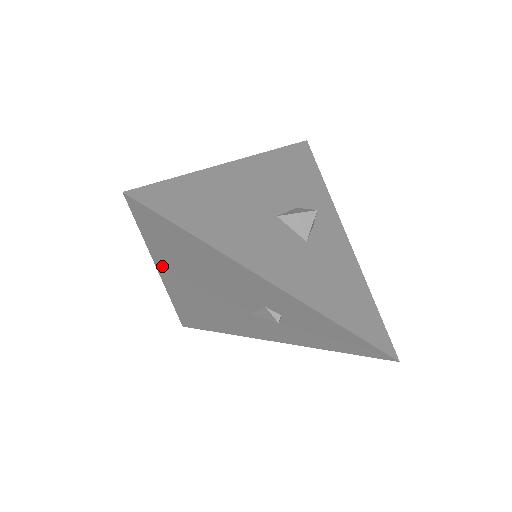
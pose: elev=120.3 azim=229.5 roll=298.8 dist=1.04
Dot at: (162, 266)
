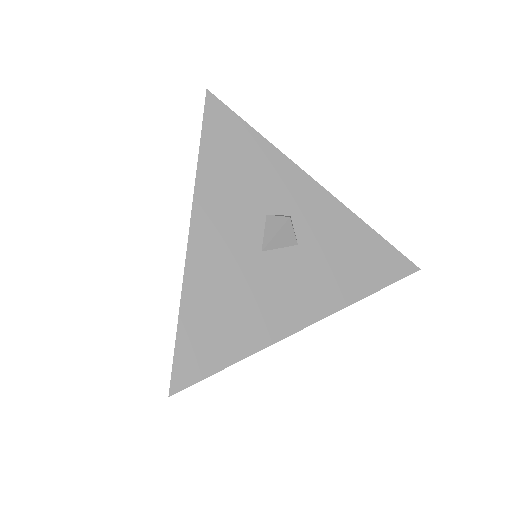
Dot at: occluded
